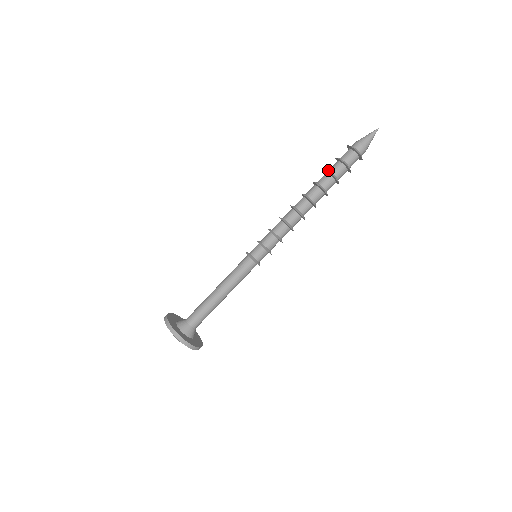
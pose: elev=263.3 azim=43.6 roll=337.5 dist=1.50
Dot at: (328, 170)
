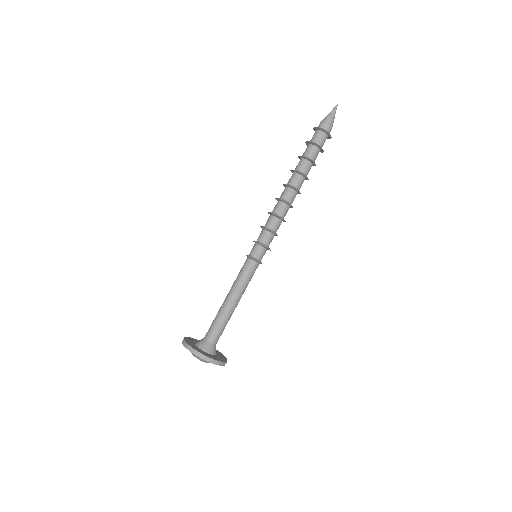
Dot at: occluded
